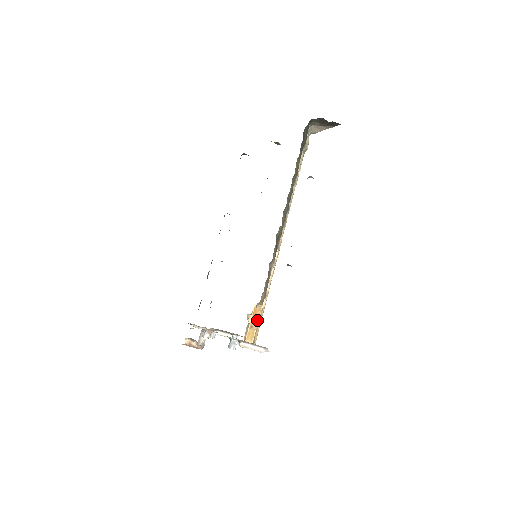
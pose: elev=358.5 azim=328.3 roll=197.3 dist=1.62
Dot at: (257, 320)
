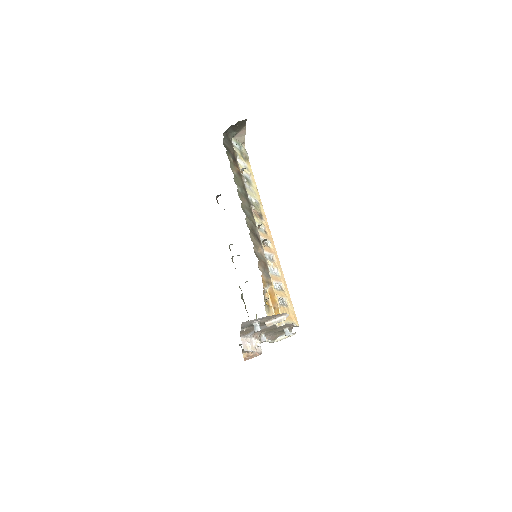
Dot at: (275, 300)
